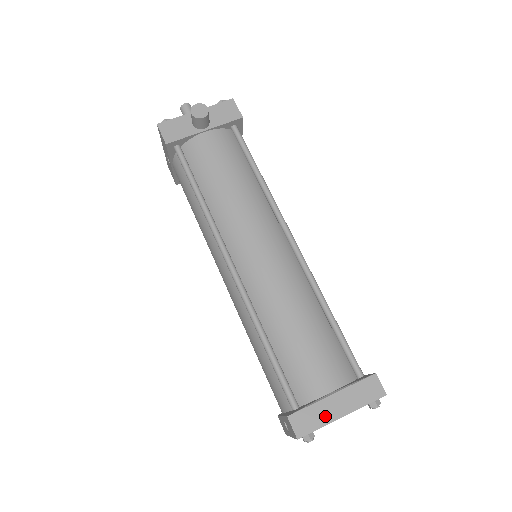
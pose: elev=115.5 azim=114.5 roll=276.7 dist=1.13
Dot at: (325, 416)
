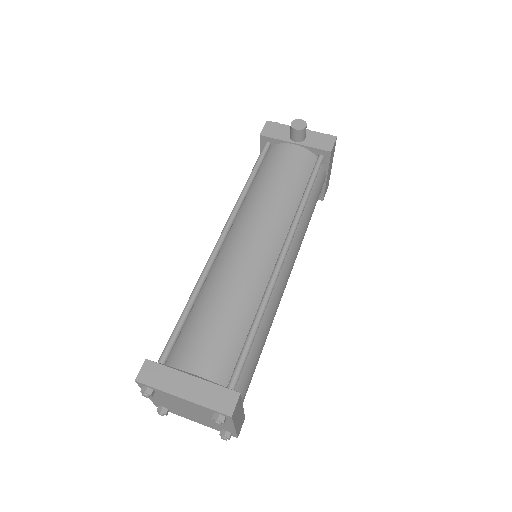
Dot at: (170, 384)
